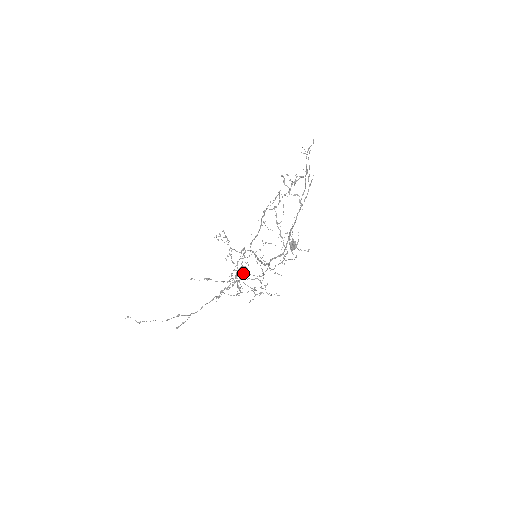
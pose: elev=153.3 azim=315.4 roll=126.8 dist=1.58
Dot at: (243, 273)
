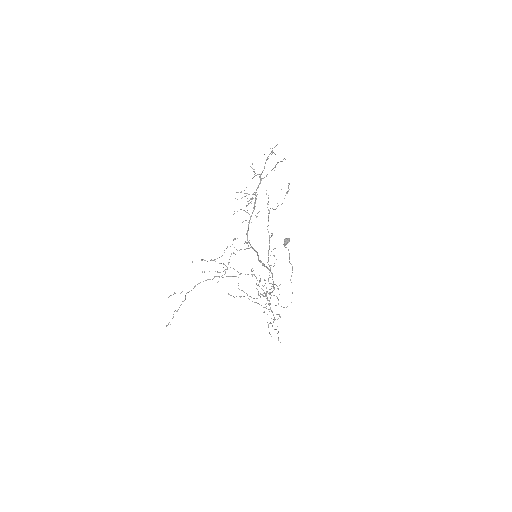
Dot at: (264, 296)
